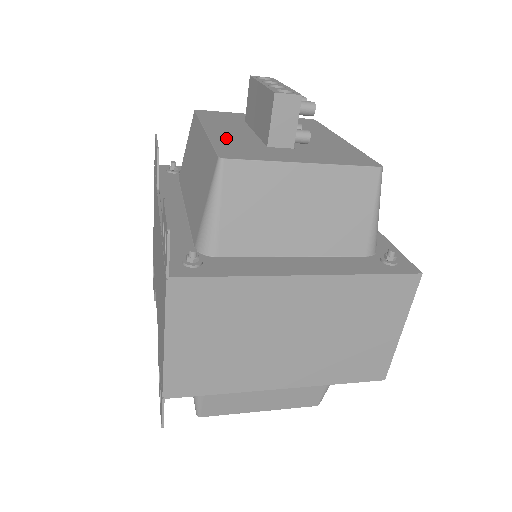
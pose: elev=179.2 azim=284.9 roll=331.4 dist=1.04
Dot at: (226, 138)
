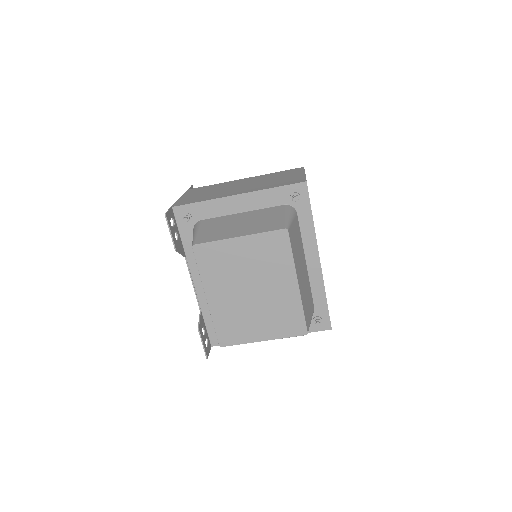
Dot at: occluded
